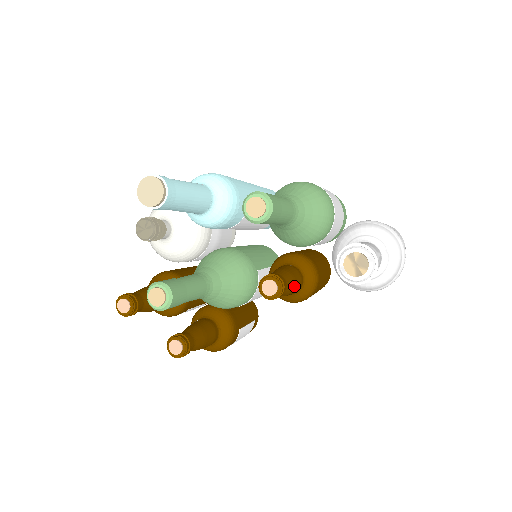
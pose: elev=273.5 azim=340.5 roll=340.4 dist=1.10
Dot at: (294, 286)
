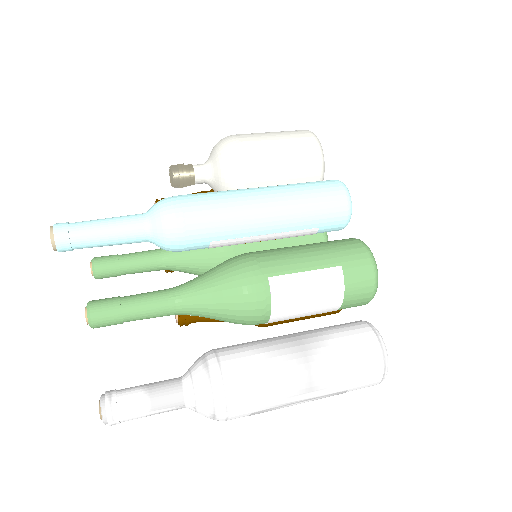
Dot at: (217, 321)
